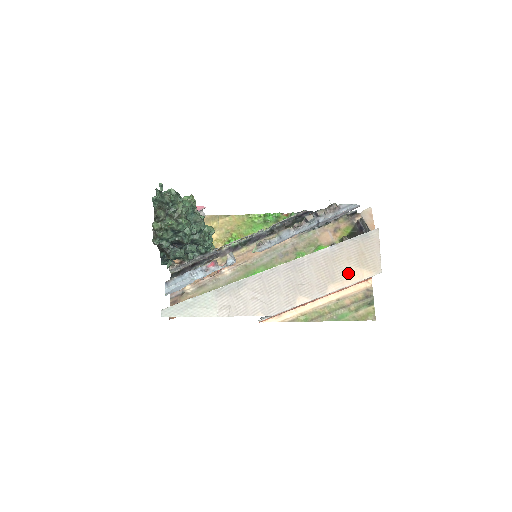
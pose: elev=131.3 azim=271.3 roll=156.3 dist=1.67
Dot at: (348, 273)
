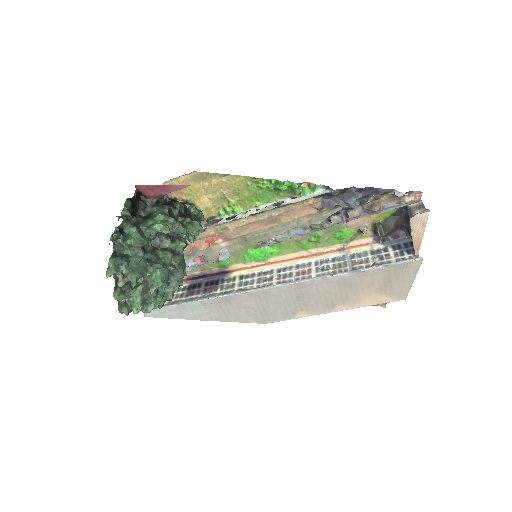
Dot at: (364, 297)
